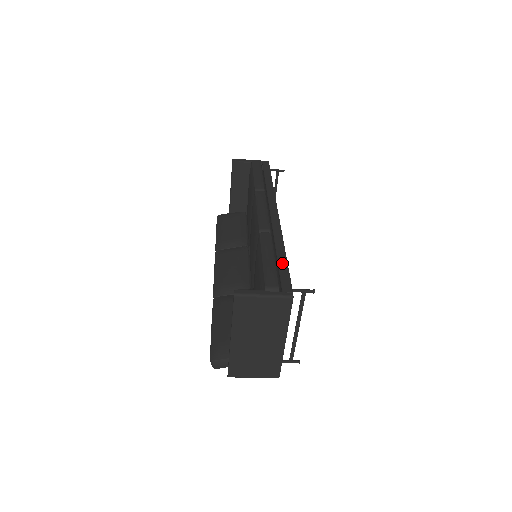
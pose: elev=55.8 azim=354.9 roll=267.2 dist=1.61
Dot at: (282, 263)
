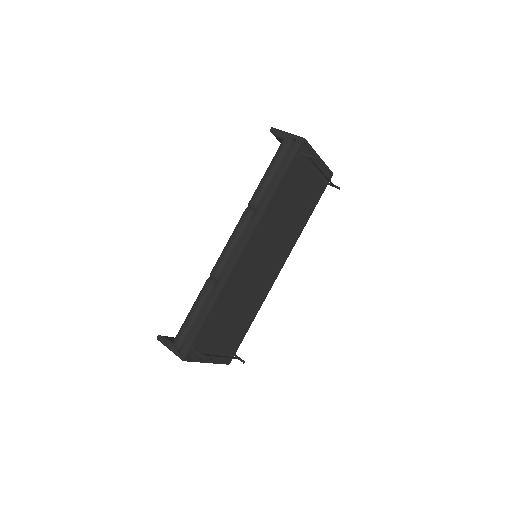
Dot at: (199, 323)
